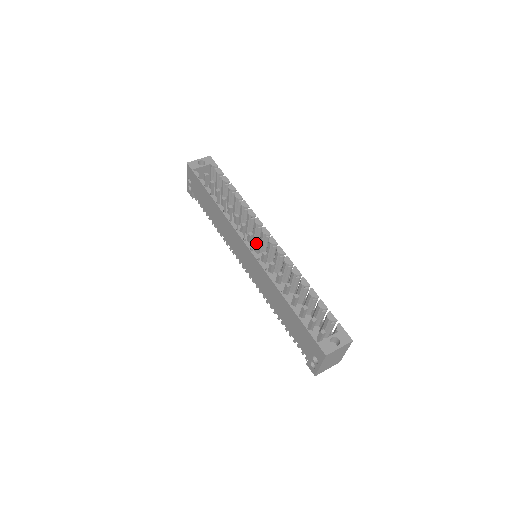
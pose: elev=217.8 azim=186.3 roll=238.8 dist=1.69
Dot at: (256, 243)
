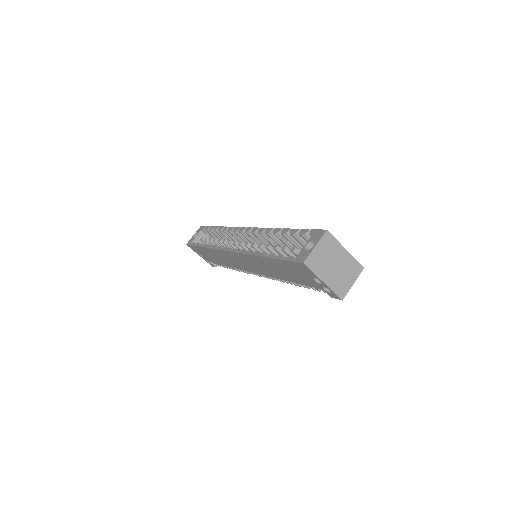
Dot at: (239, 244)
